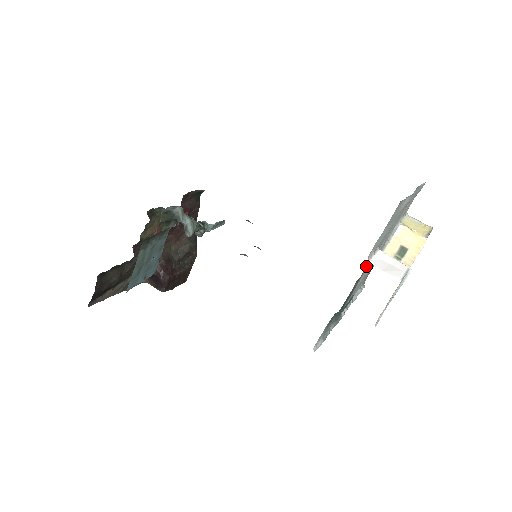
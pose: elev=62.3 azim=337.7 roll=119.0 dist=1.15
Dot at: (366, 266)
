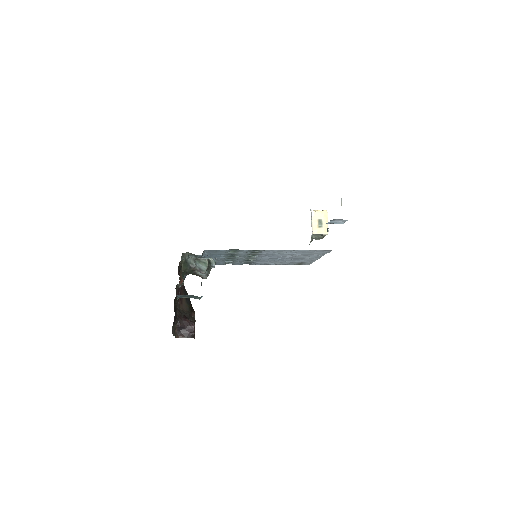
Dot at: occluded
